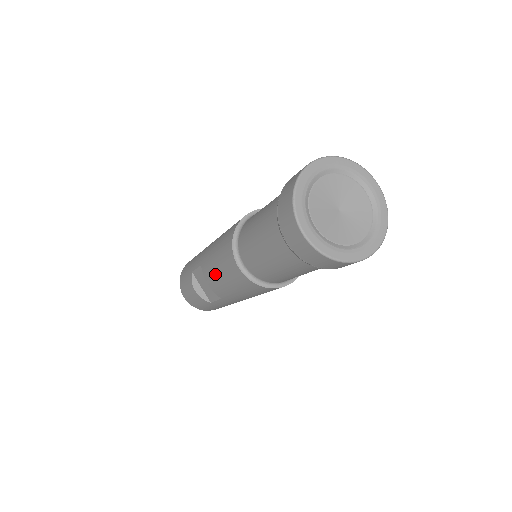
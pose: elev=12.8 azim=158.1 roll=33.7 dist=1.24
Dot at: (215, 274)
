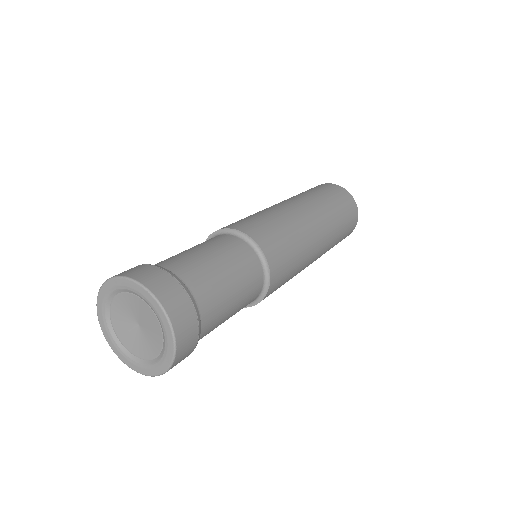
Dot at: occluded
